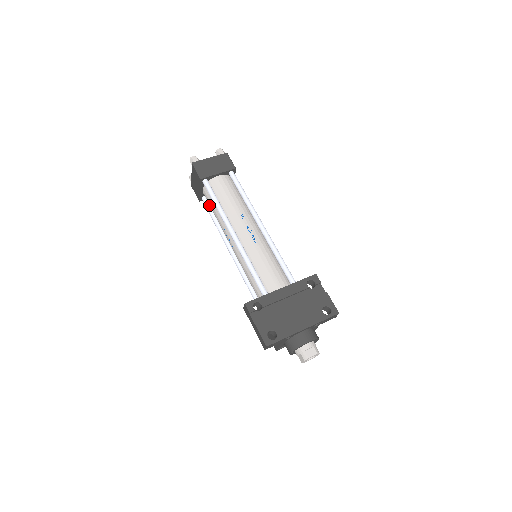
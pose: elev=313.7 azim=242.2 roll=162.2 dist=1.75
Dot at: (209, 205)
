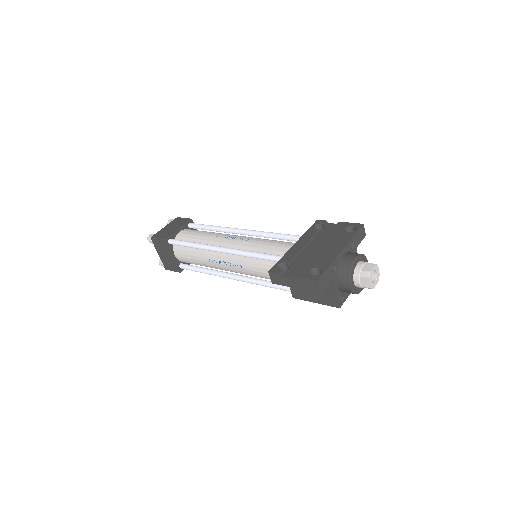
Dot at: (189, 265)
